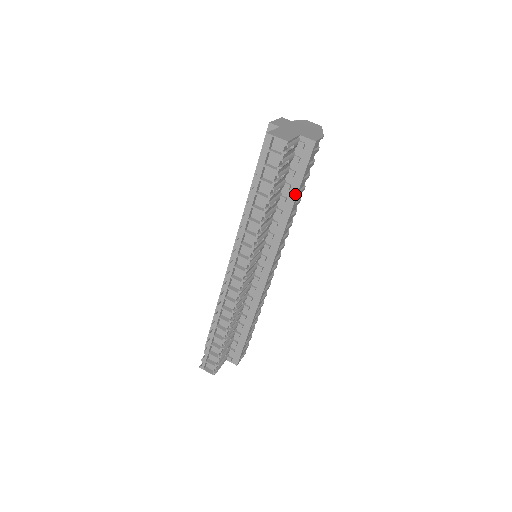
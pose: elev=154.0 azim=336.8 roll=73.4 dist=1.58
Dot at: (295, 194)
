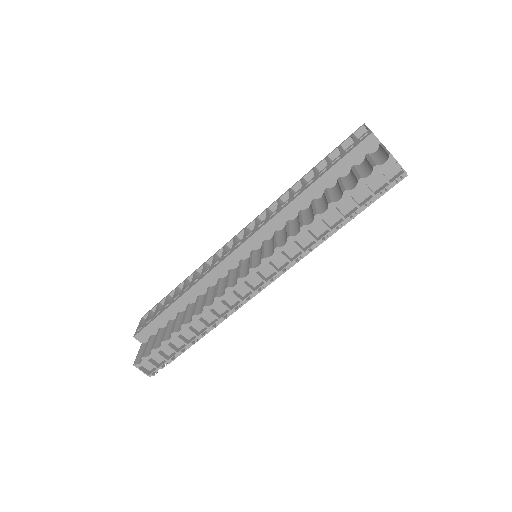
Dot at: (353, 216)
